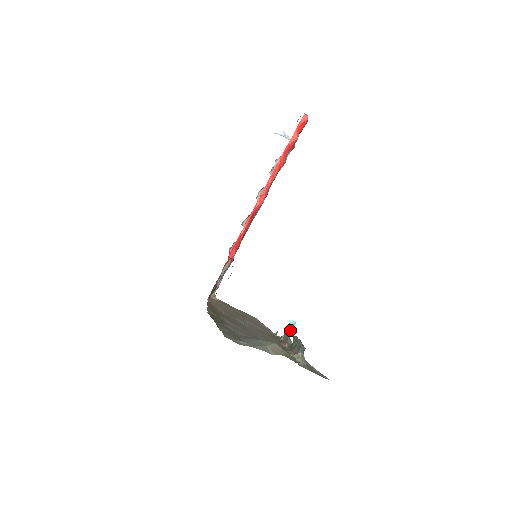
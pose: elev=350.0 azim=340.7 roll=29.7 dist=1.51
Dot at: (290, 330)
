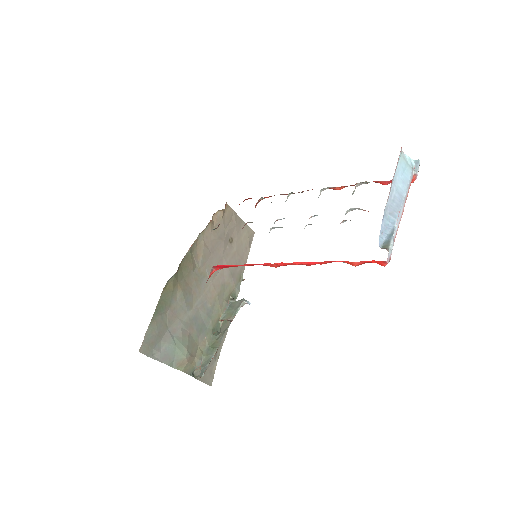
Dot at: (233, 318)
